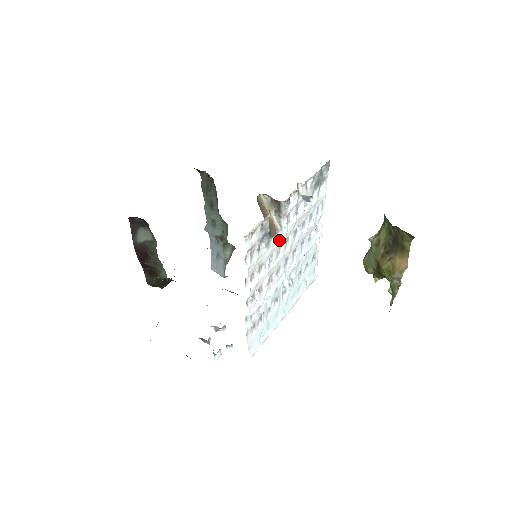
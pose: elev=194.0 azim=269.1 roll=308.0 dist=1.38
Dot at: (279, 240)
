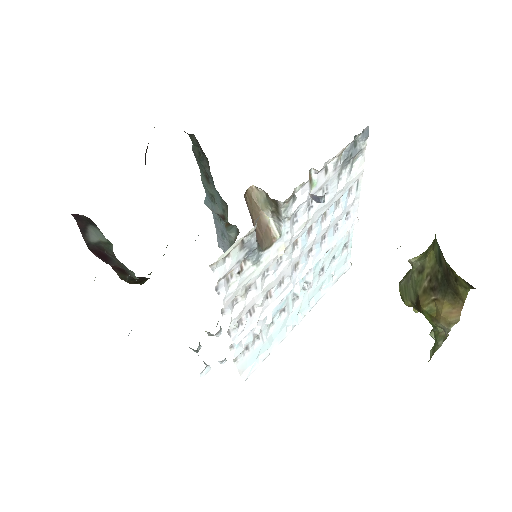
Dot at: (278, 250)
